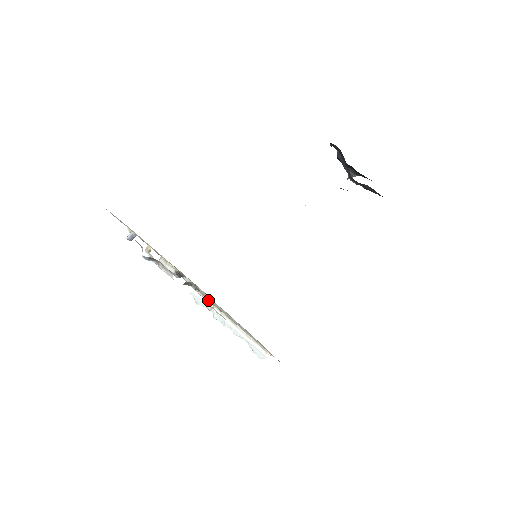
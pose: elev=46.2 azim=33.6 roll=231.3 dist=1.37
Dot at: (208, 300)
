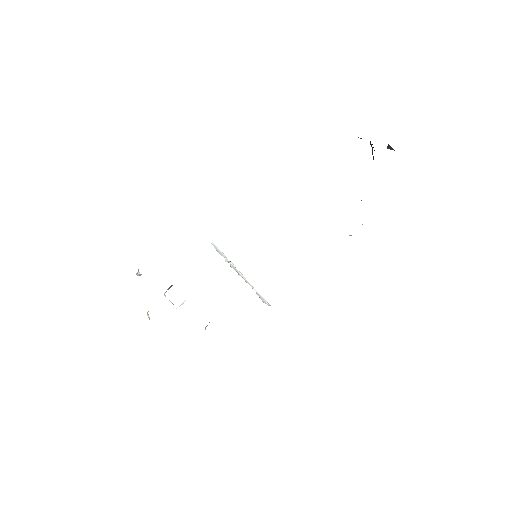
Dot at: (225, 256)
